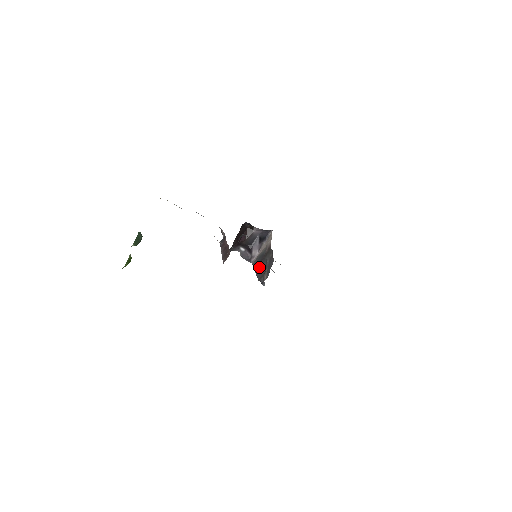
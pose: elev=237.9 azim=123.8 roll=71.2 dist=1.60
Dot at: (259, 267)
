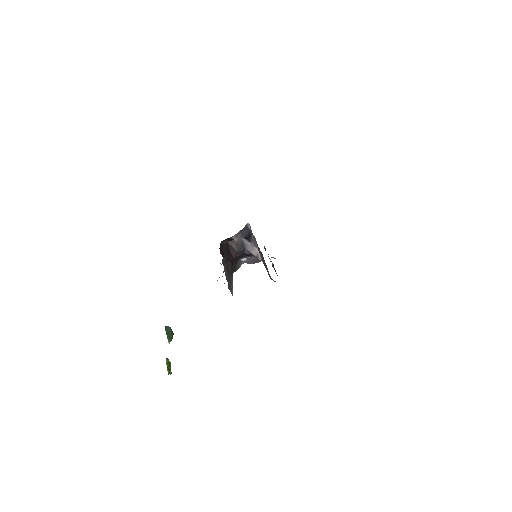
Dot at: (264, 265)
